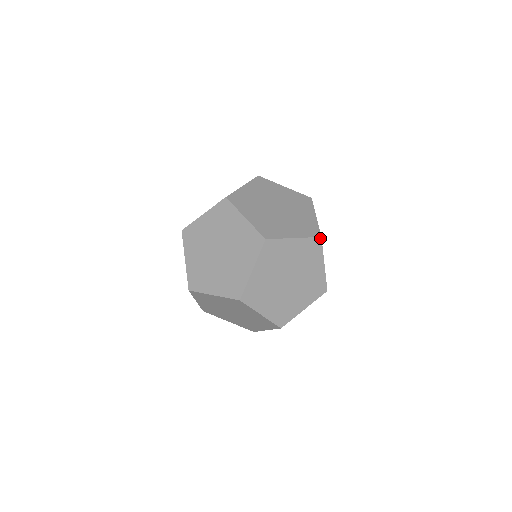
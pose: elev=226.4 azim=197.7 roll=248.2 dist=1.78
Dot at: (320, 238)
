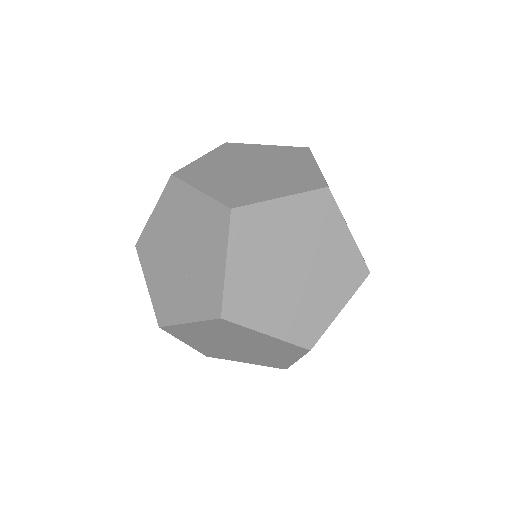
Dot at: occluded
